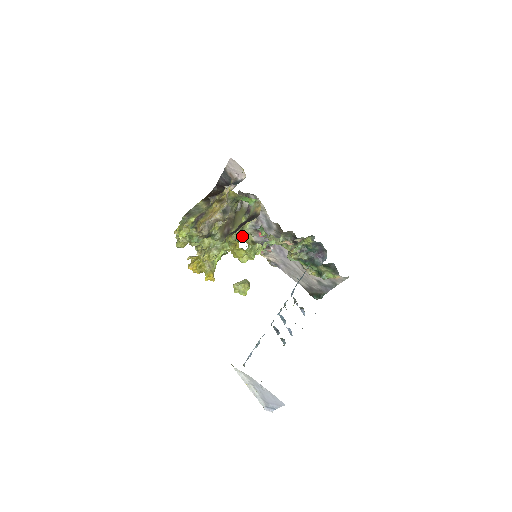
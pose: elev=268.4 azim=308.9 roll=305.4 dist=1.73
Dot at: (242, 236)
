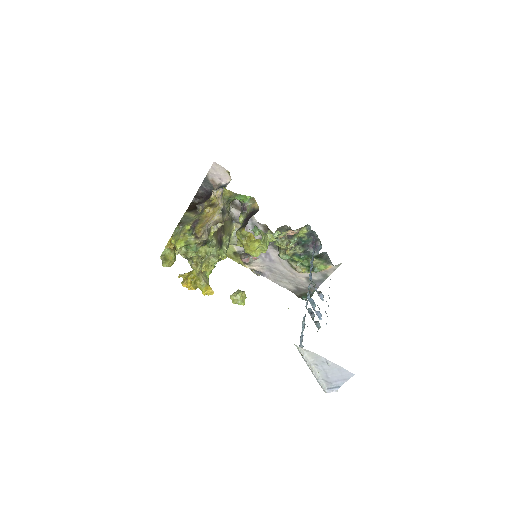
Dot at: occluded
